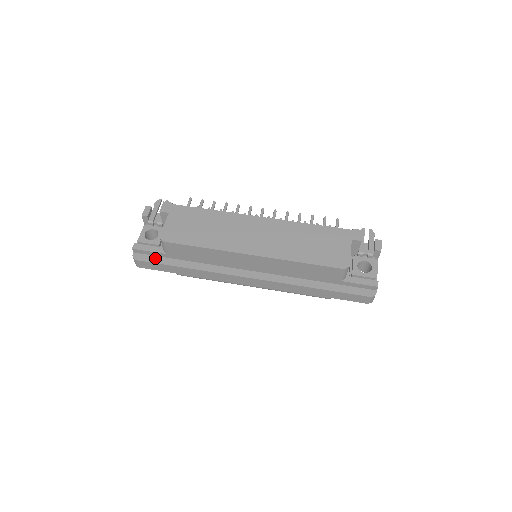
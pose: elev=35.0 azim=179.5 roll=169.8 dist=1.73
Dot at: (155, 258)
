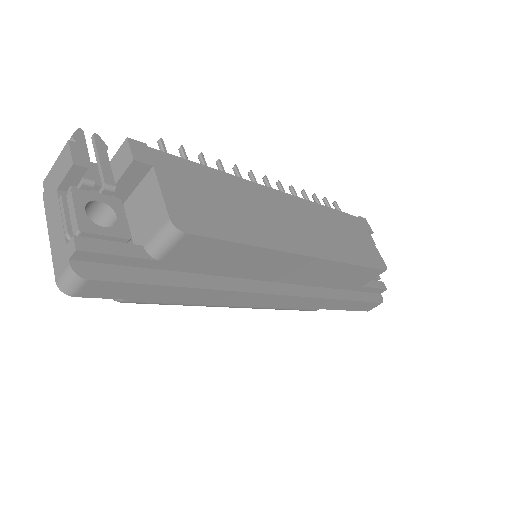
Dot at: (126, 271)
